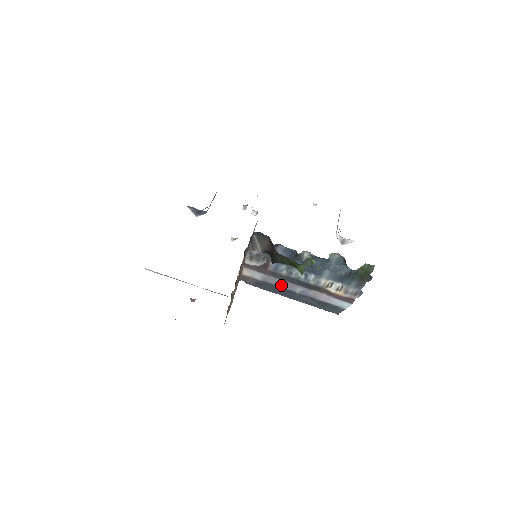
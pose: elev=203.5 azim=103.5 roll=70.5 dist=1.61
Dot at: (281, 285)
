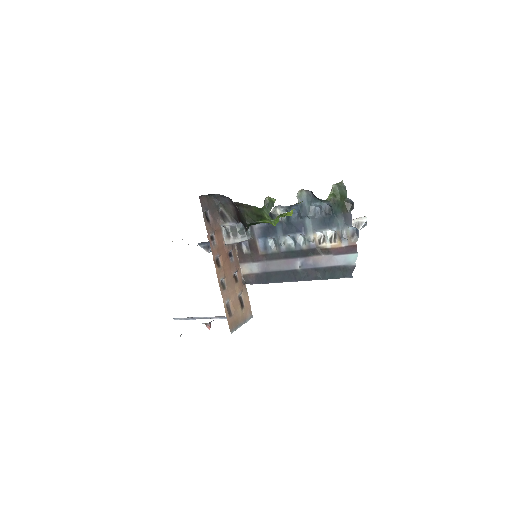
Dot at: (279, 268)
